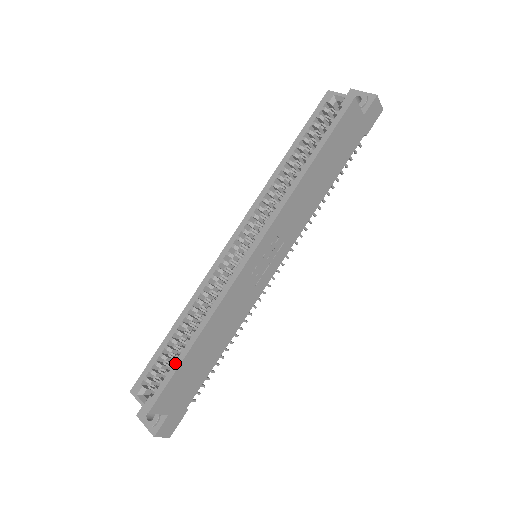
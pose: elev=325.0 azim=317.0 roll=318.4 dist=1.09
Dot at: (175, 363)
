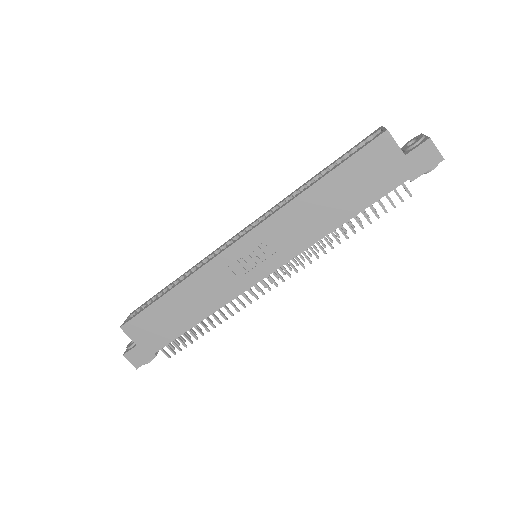
Dot at: (152, 302)
